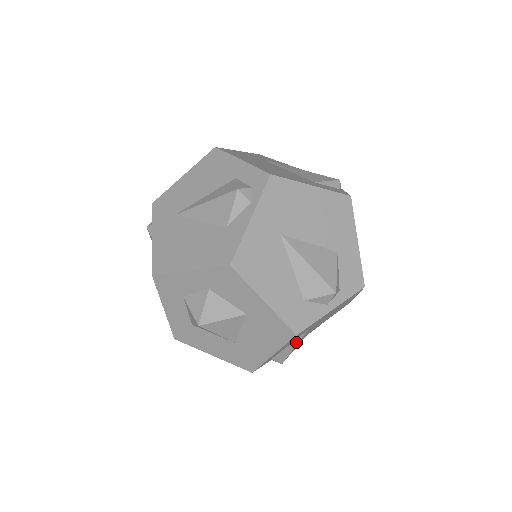
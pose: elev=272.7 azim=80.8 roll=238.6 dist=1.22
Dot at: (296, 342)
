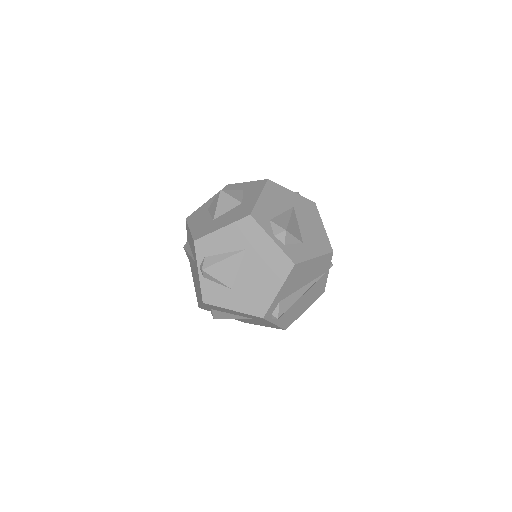
Dot at: (230, 255)
